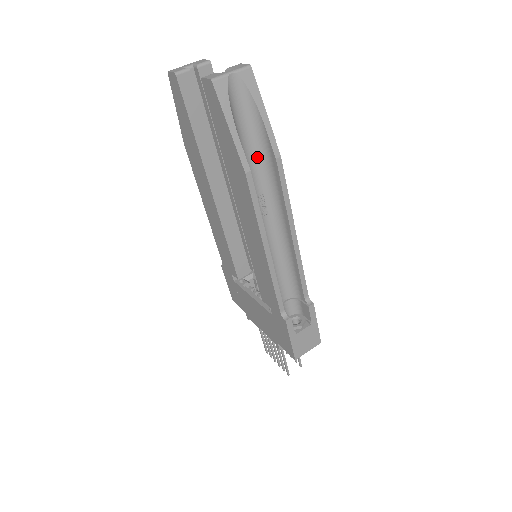
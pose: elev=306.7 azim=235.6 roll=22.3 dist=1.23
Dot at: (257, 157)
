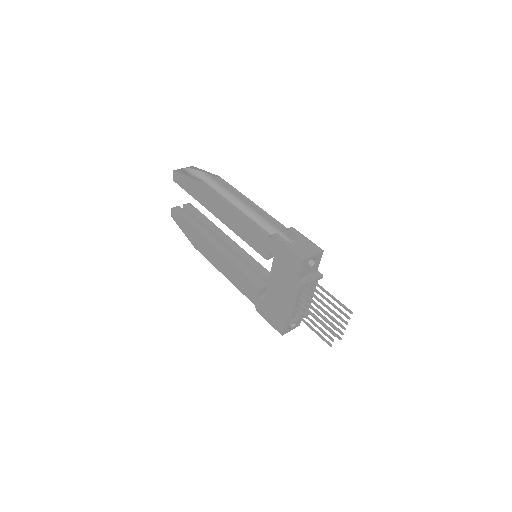
Dot at: occluded
